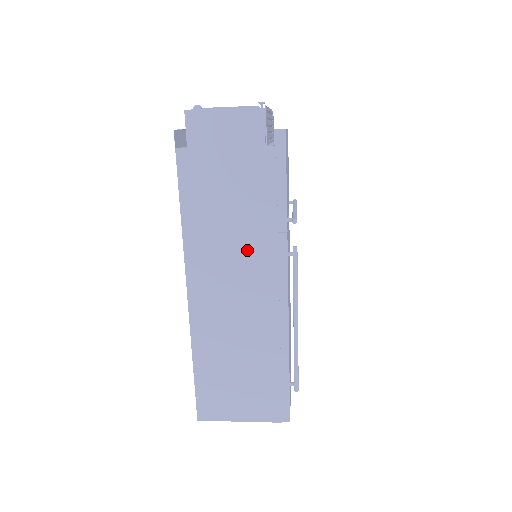
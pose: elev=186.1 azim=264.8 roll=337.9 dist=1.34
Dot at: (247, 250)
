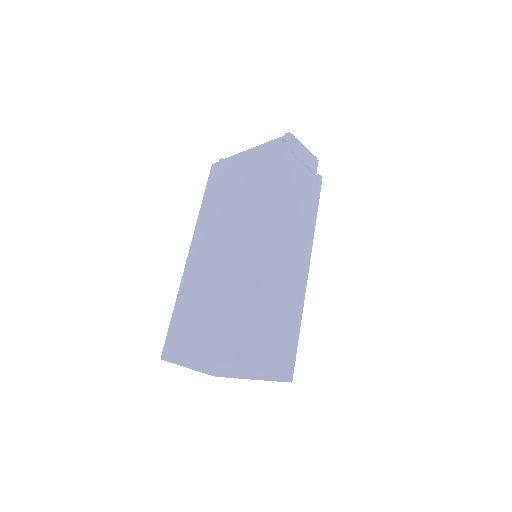
Dot at: (297, 231)
